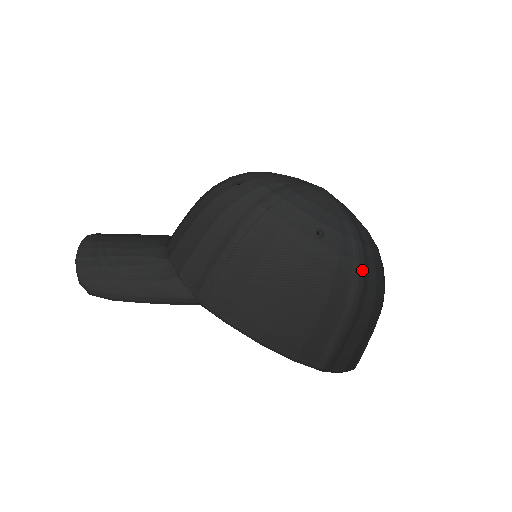
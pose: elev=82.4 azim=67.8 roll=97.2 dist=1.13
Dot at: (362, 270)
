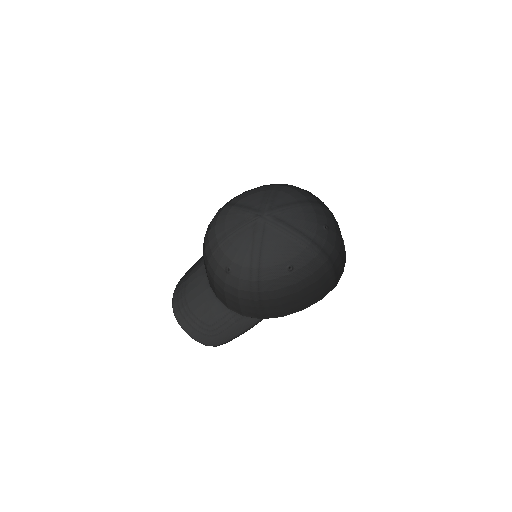
Dot at: (321, 254)
